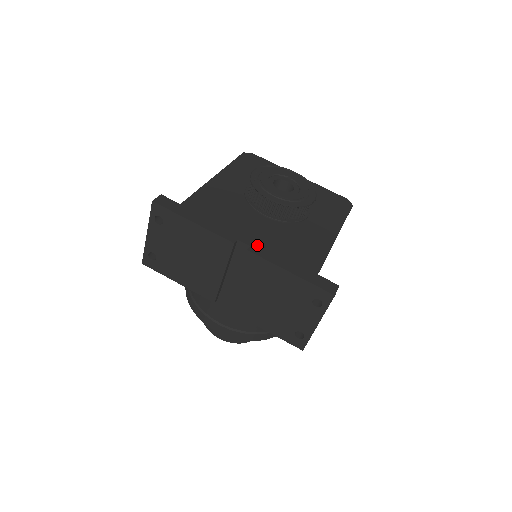
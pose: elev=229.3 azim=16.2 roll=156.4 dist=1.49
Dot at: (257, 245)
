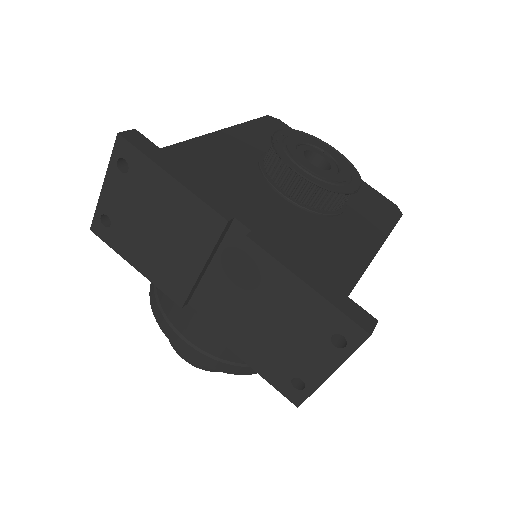
Dot at: (263, 232)
